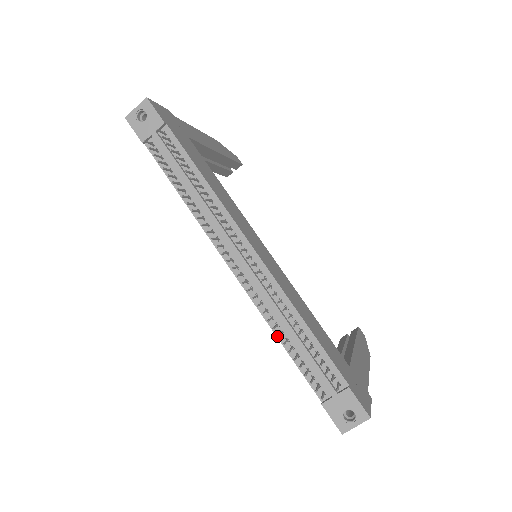
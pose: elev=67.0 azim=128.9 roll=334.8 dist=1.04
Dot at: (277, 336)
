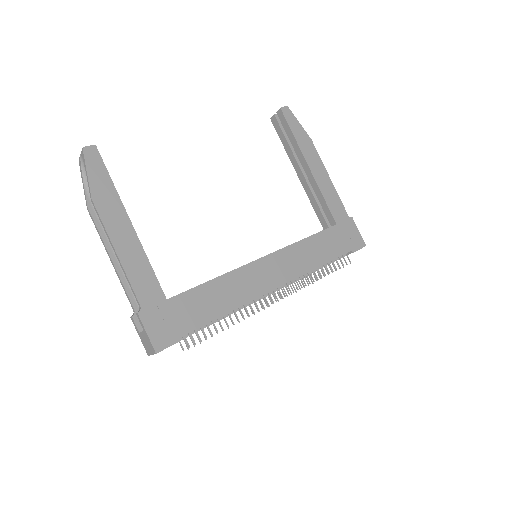
Dot at: occluded
